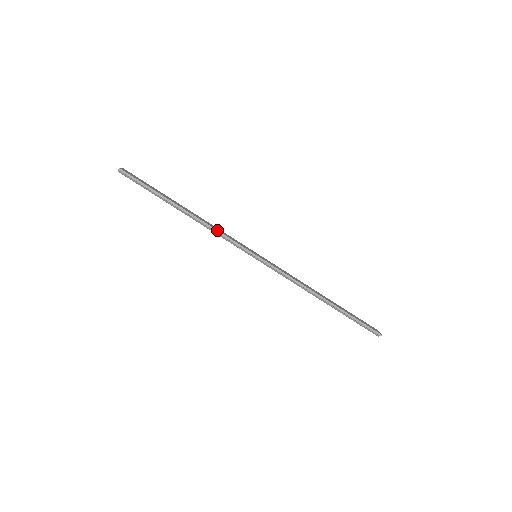
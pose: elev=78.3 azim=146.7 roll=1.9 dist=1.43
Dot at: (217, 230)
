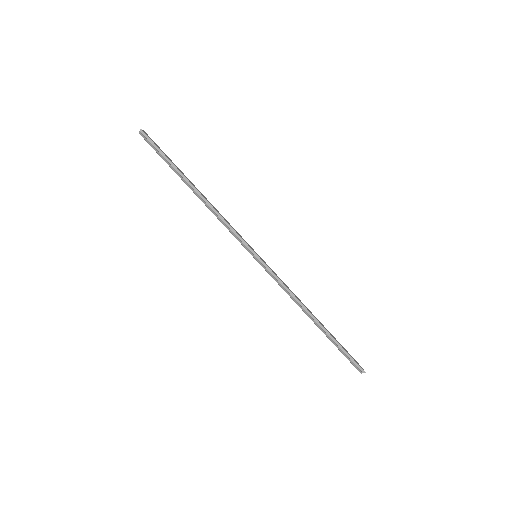
Dot at: (223, 218)
